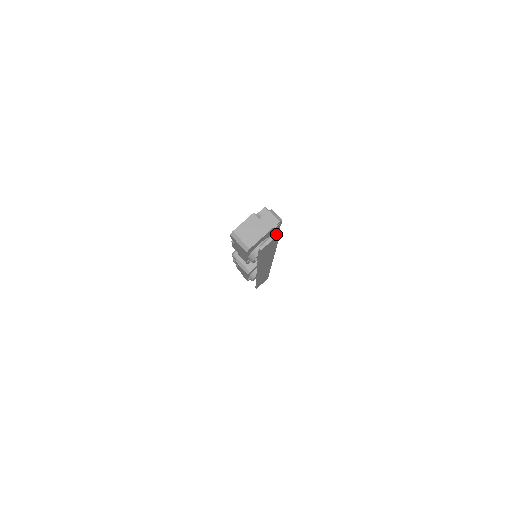
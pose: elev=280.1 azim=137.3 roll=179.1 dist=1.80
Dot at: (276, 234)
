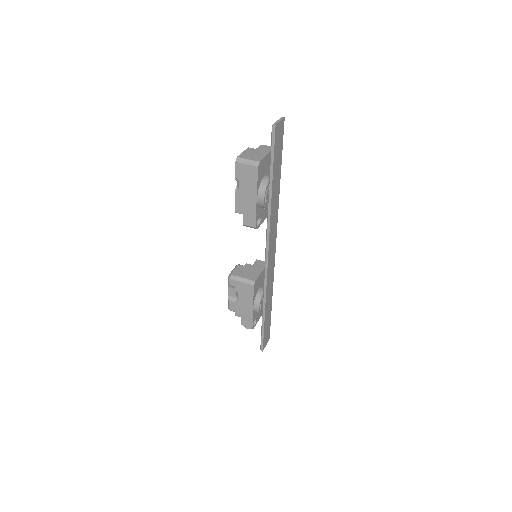
Dot at: (281, 118)
